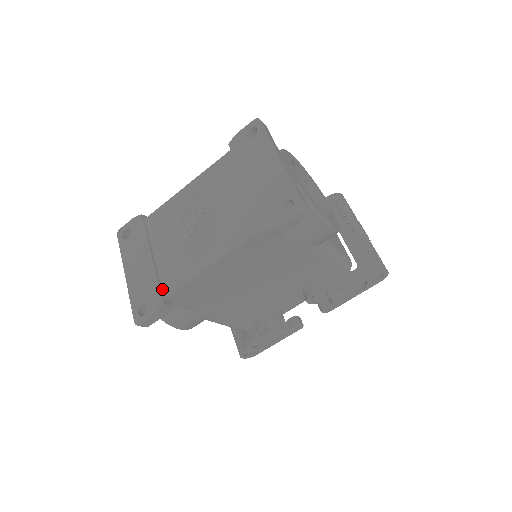
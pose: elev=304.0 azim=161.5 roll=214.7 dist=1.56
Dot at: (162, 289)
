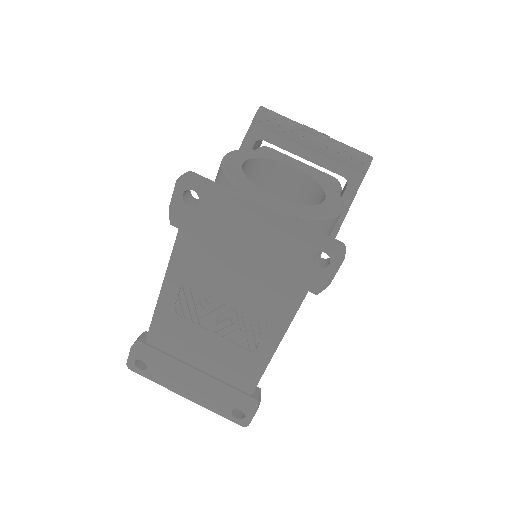
Dot at: (241, 389)
